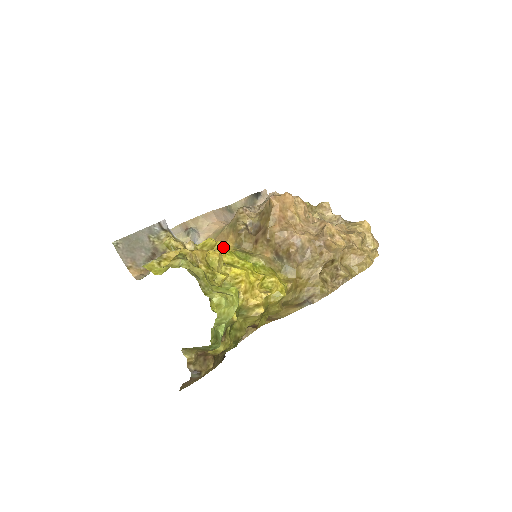
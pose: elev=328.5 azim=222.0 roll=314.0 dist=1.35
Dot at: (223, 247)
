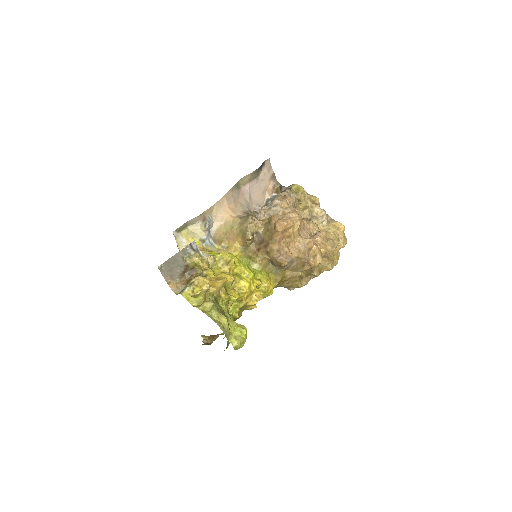
Dot at: (232, 246)
